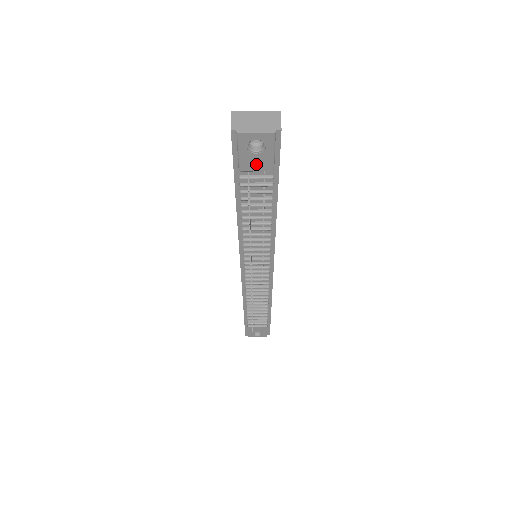
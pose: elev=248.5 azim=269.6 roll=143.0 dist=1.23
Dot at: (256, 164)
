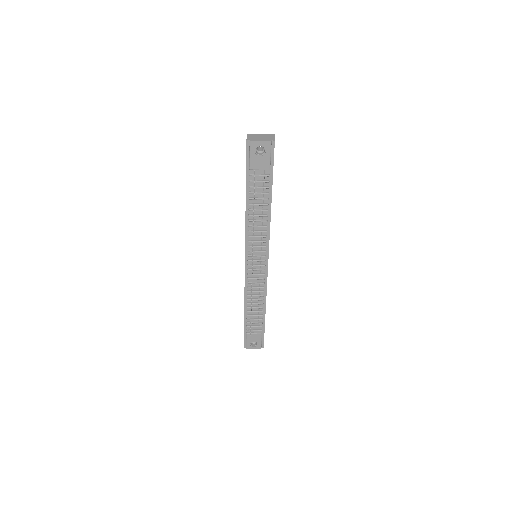
Dot at: (260, 164)
